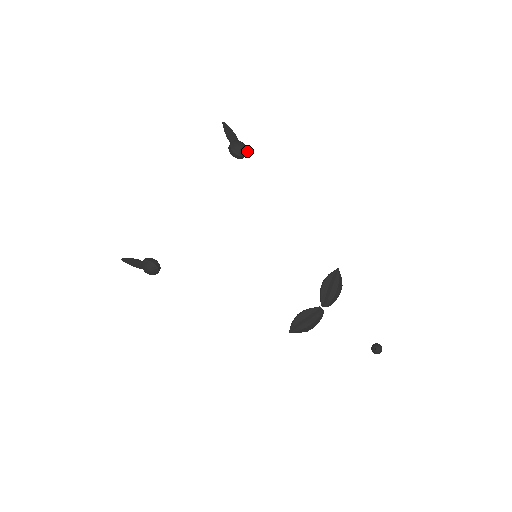
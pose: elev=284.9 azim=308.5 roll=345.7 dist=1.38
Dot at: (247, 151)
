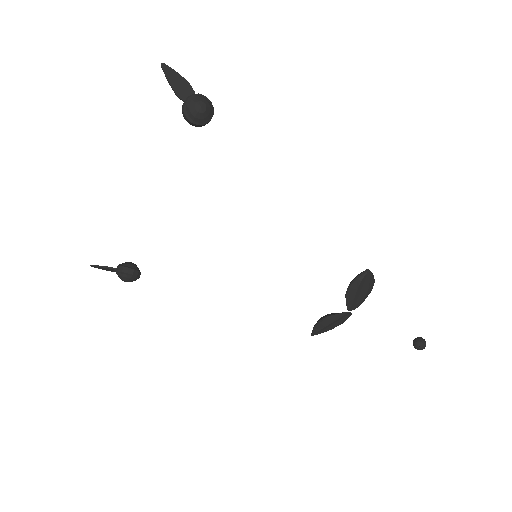
Dot at: (212, 109)
